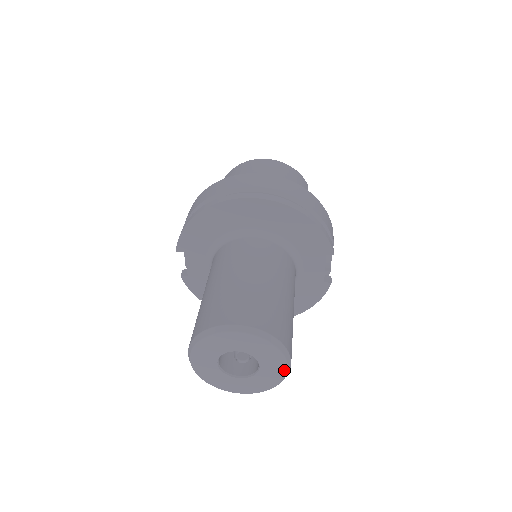
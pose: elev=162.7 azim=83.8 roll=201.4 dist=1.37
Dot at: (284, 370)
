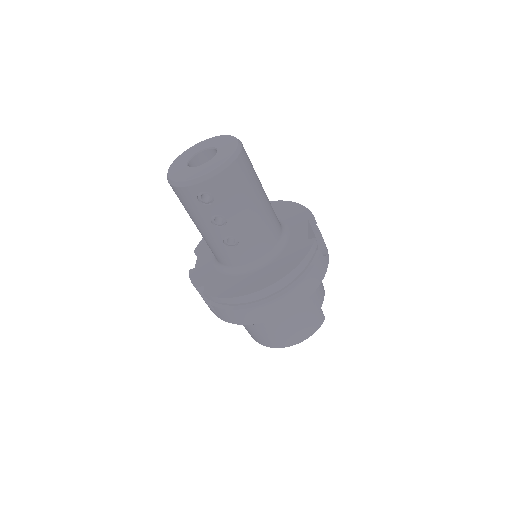
Dot at: (235, 147)
